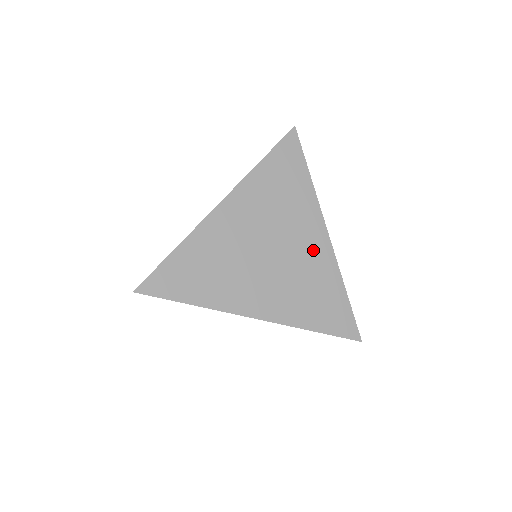
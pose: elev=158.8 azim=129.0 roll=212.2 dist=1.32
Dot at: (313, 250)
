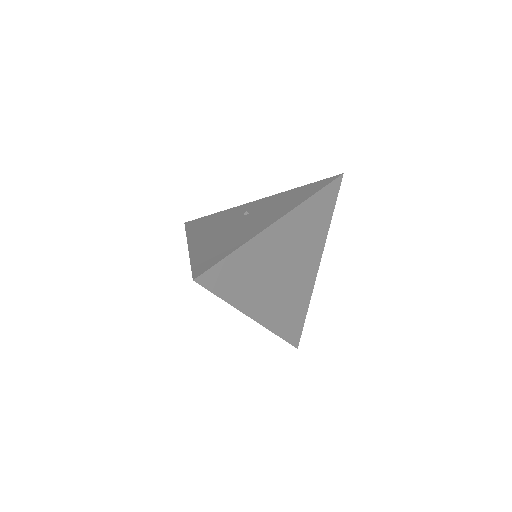
Dot at: (307, 276)
